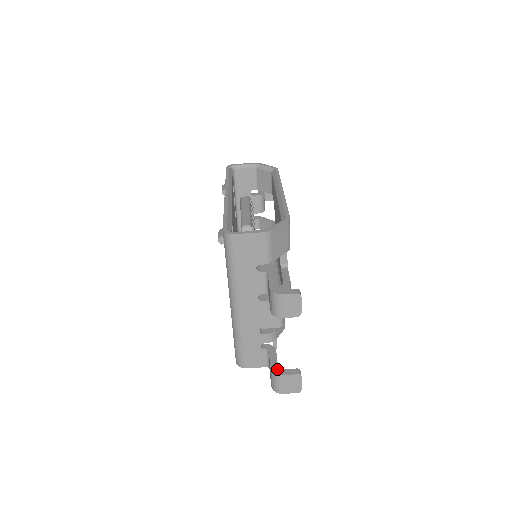
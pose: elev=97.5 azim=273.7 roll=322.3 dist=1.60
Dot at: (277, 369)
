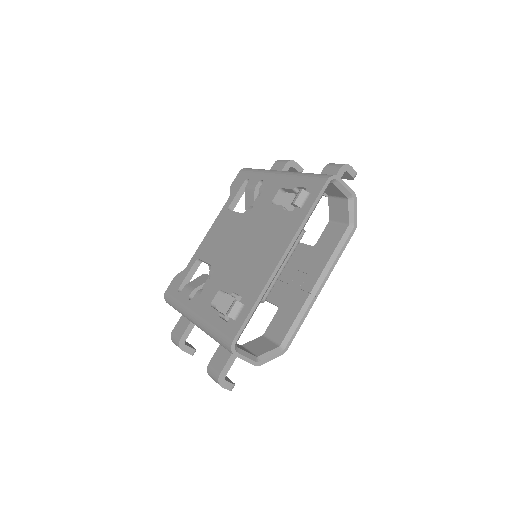
Dot at: (183, 343)
